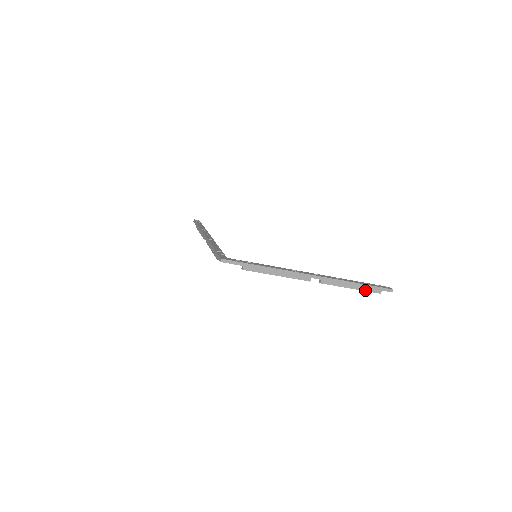
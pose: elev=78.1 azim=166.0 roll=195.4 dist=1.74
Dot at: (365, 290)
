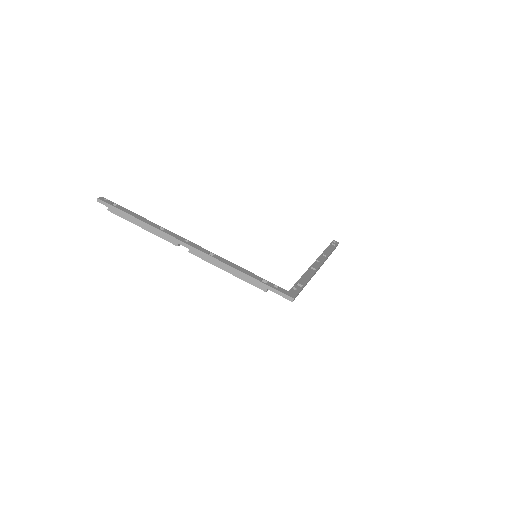
Dot at: occluded
